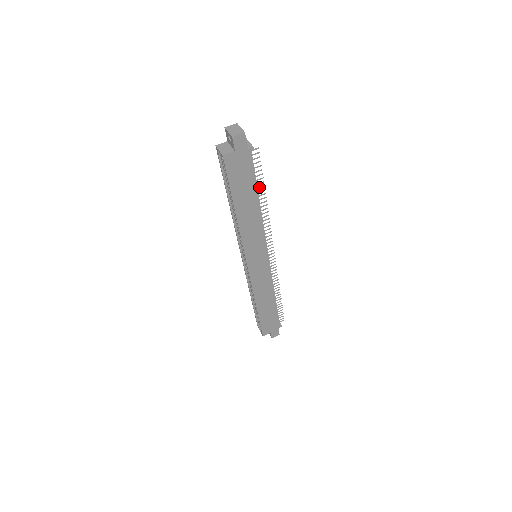
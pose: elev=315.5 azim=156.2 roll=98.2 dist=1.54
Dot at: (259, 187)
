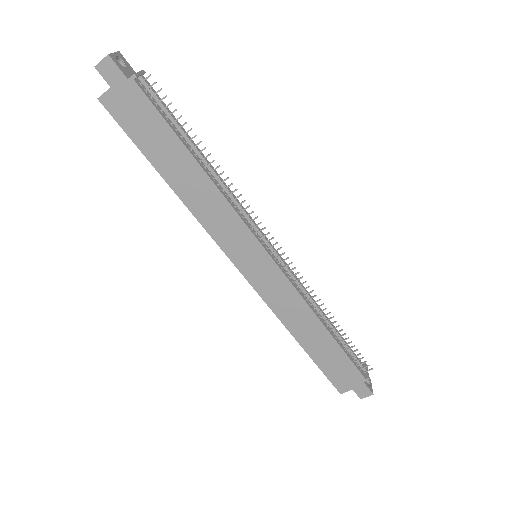
Dot at: (189, 139)
